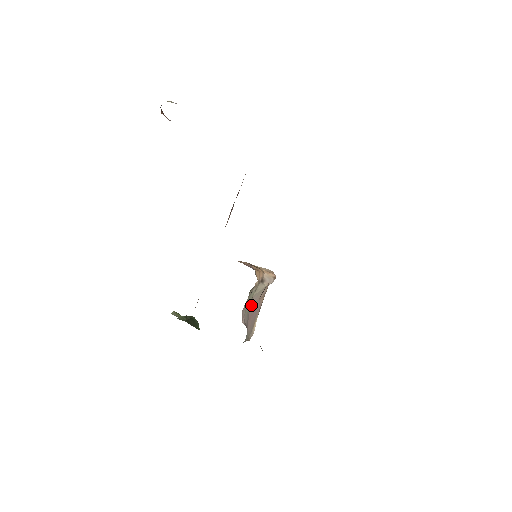
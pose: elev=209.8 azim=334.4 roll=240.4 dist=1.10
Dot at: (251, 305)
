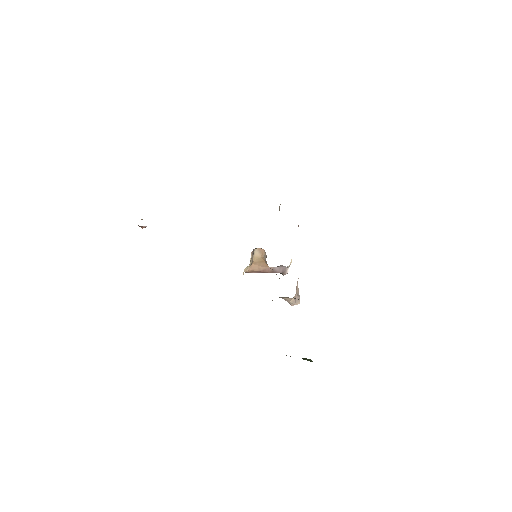
Dot at: occluded
